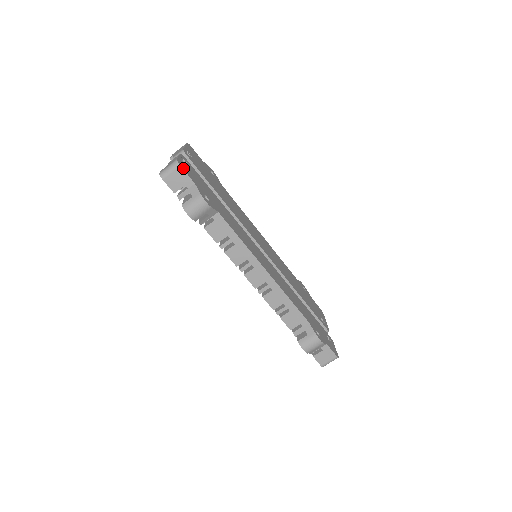
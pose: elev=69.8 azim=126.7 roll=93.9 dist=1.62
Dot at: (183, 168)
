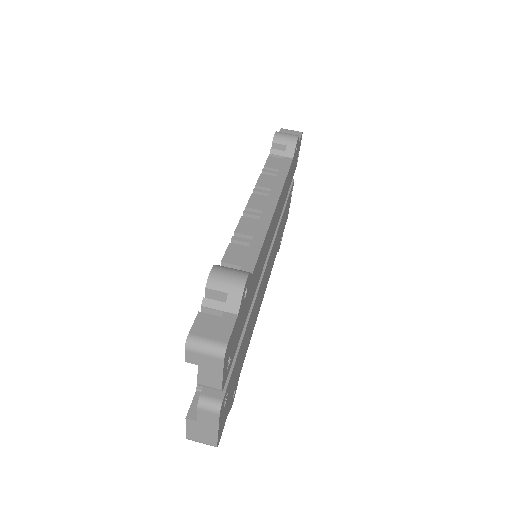
Dot at: (301, 137)
